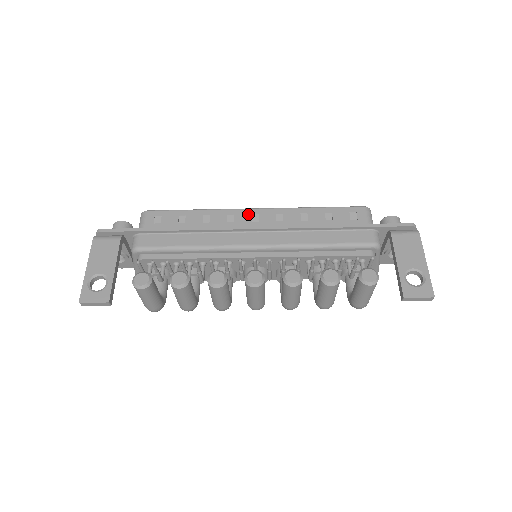
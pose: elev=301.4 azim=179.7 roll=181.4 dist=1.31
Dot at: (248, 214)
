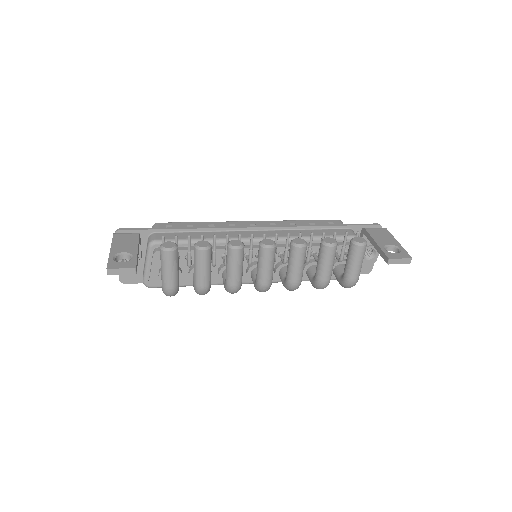
Dot at: (246, 224)
